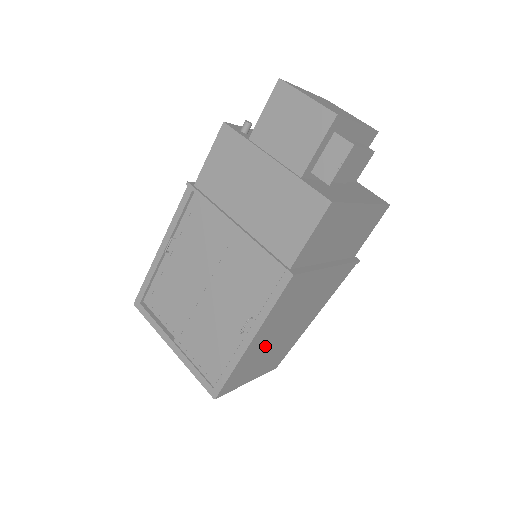
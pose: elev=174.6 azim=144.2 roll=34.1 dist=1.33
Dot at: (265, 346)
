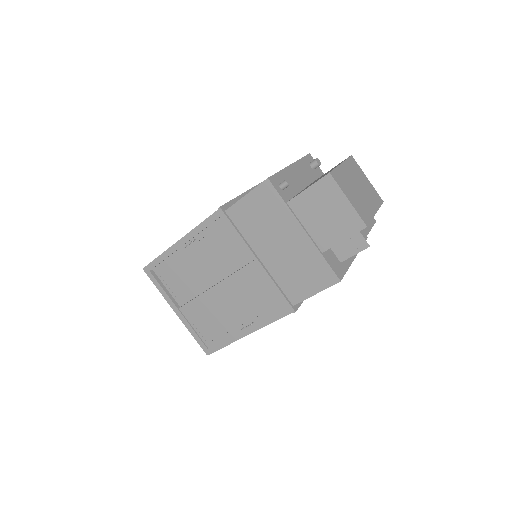
Dot at: occluded
